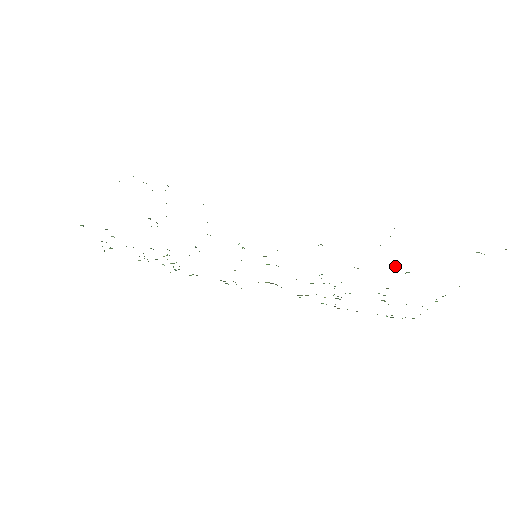
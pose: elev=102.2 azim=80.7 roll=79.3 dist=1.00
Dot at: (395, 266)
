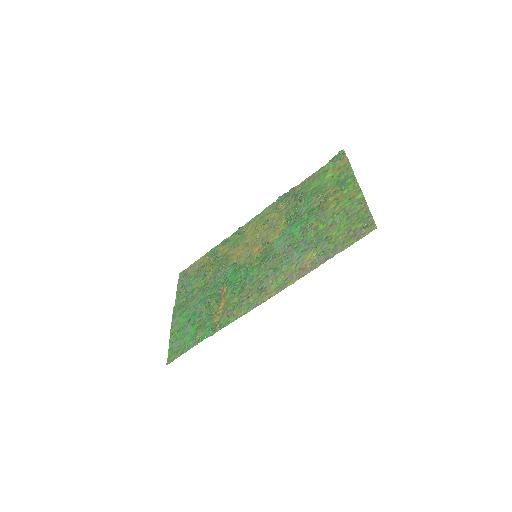
Dot at: (325, 225)
